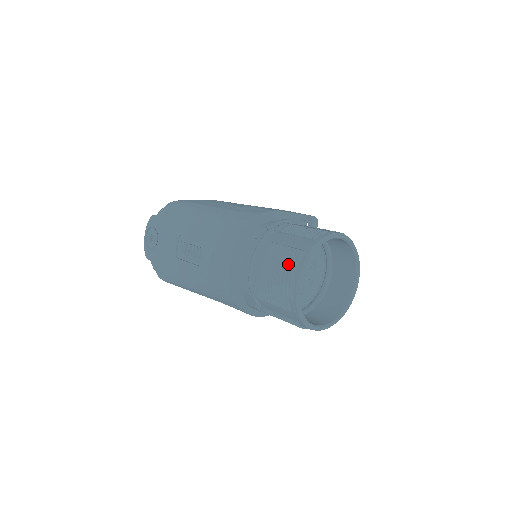
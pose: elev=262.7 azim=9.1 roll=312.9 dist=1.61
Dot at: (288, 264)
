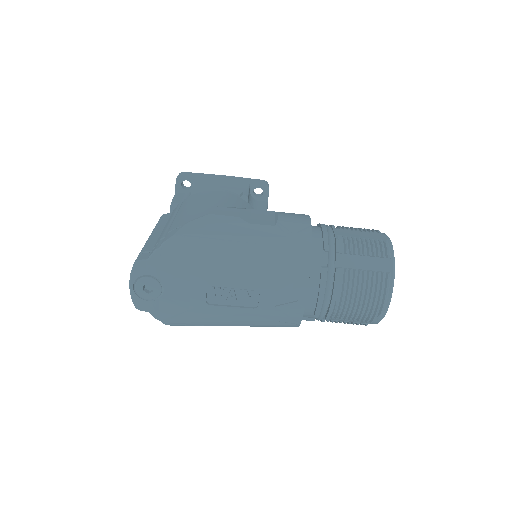
Dot at: (378, 289)
